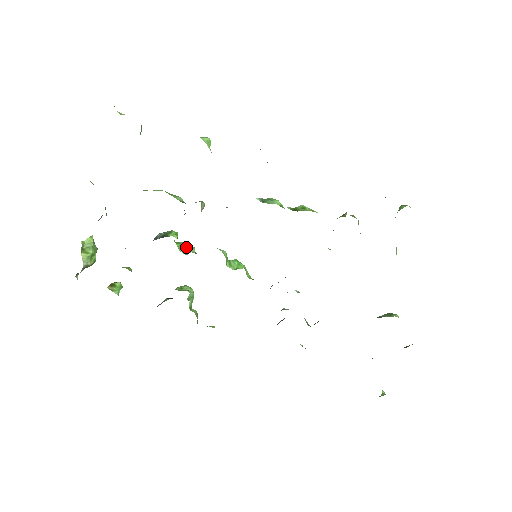
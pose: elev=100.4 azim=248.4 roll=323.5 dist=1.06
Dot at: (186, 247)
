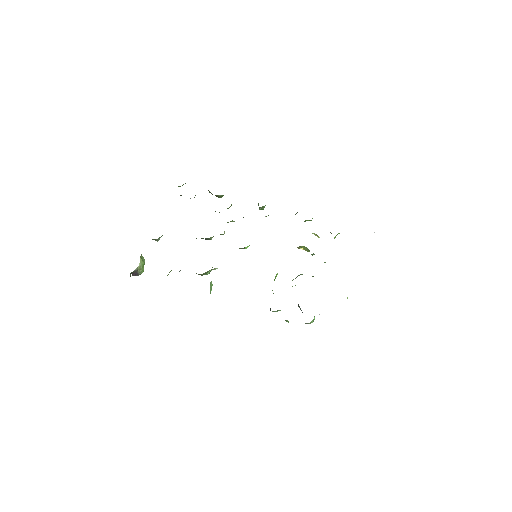
Dot at: occluded
